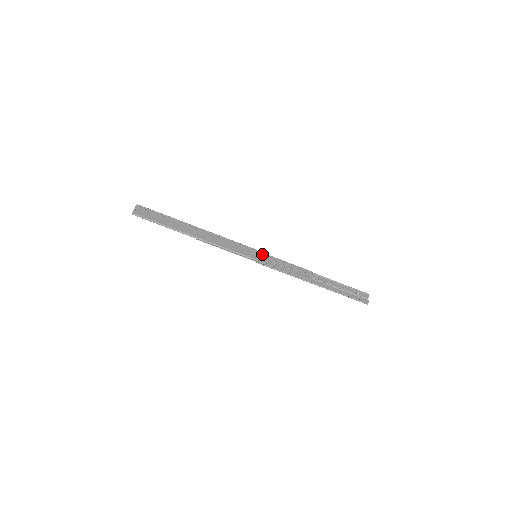
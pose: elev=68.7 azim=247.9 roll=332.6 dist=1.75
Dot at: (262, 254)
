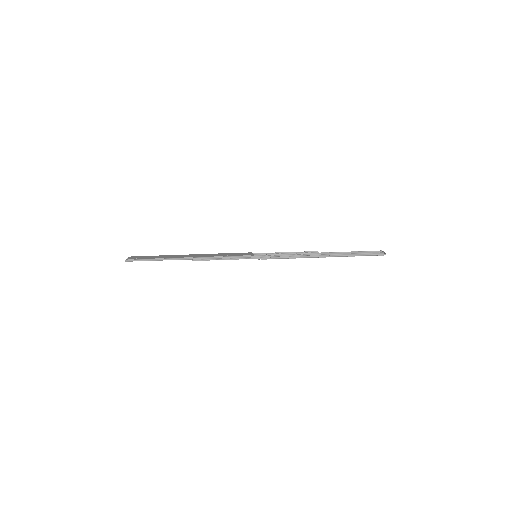
Dot at: (261, 254)
